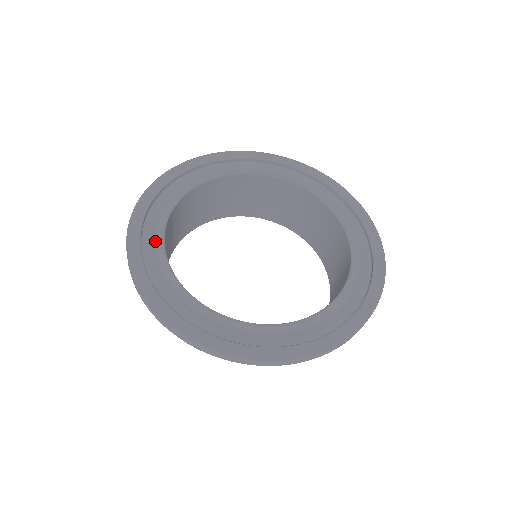
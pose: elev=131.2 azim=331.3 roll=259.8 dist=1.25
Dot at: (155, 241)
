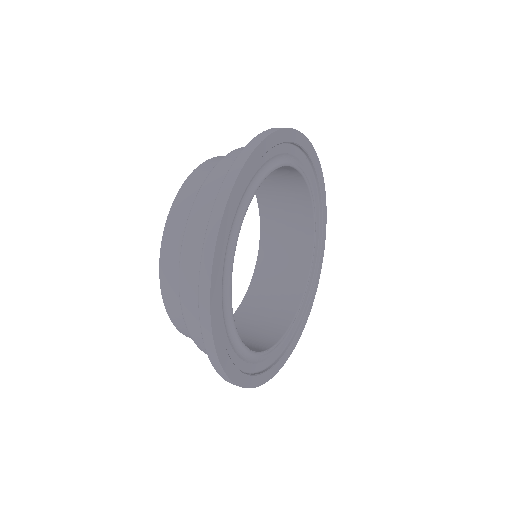
Dot at: (235, 348)
